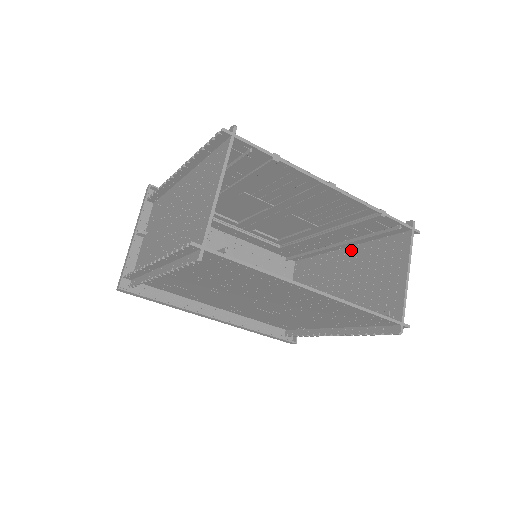
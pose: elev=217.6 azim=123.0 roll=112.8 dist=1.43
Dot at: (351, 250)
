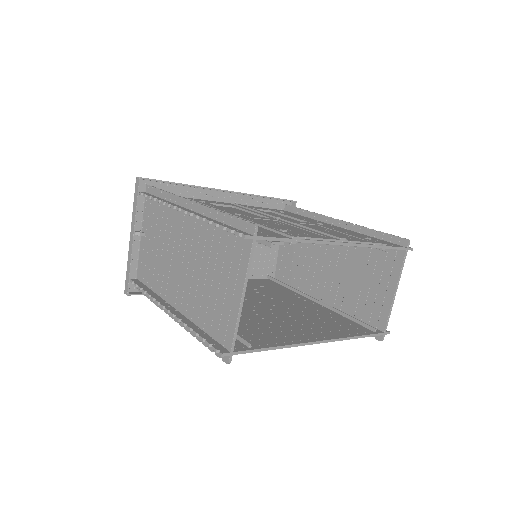
Dot at: occluded
